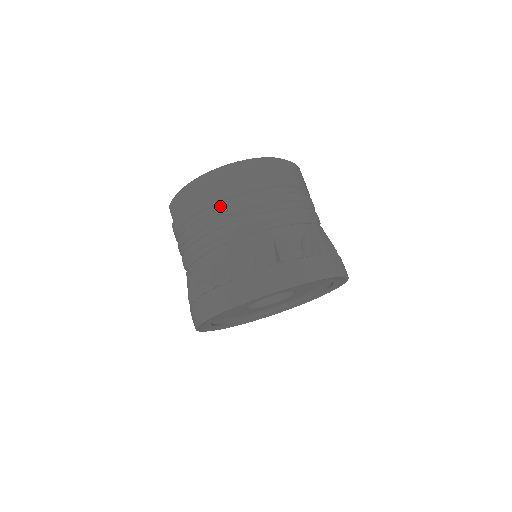
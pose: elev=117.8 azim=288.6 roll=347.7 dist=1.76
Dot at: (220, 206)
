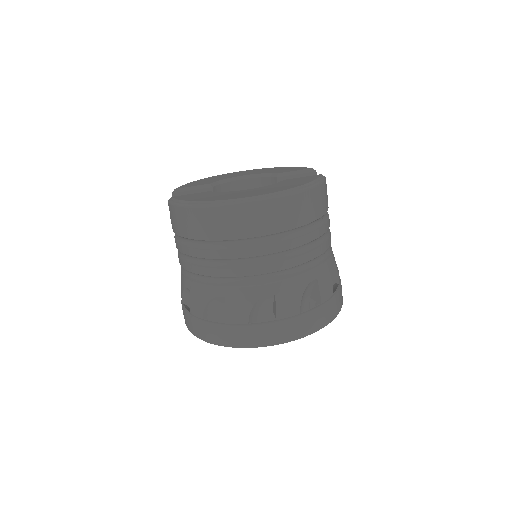
Dot at: (224, 245)
